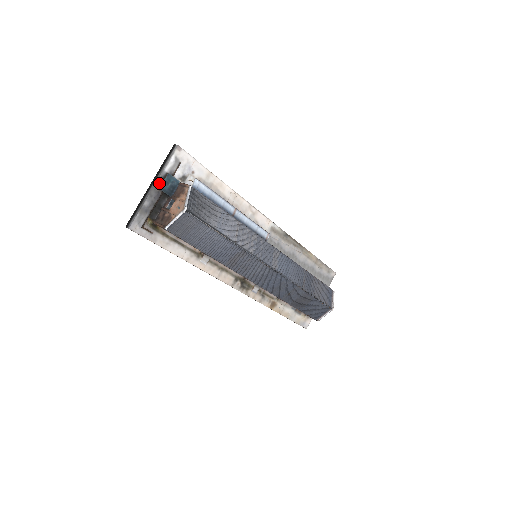
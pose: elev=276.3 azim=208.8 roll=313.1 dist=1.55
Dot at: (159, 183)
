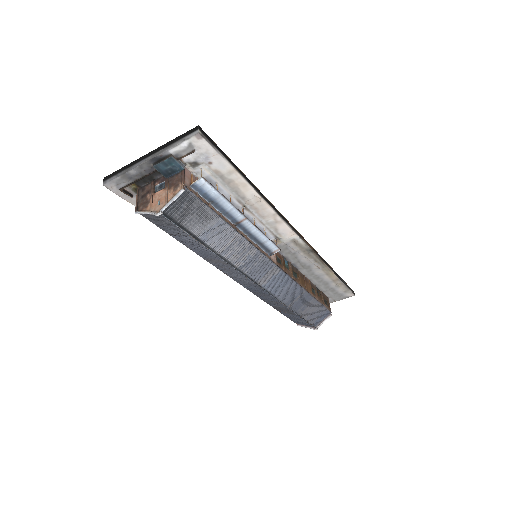
Dot at: (157, 160)
